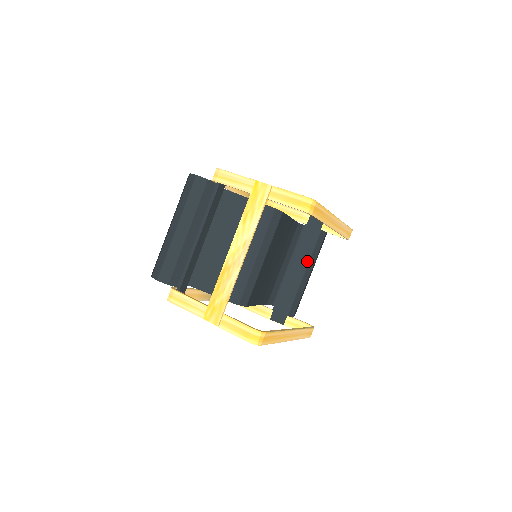
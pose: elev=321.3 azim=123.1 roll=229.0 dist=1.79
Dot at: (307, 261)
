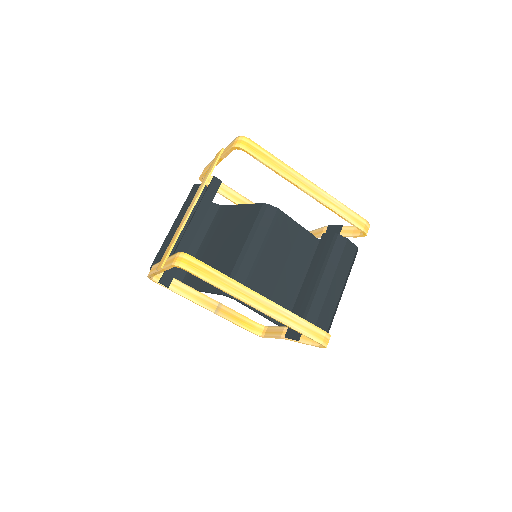
Dot at: (323, 267)
